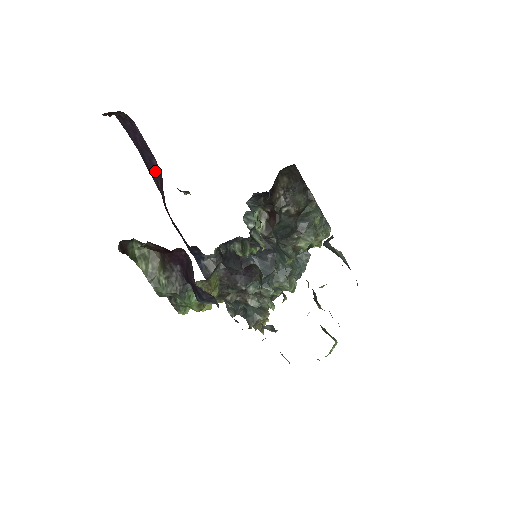
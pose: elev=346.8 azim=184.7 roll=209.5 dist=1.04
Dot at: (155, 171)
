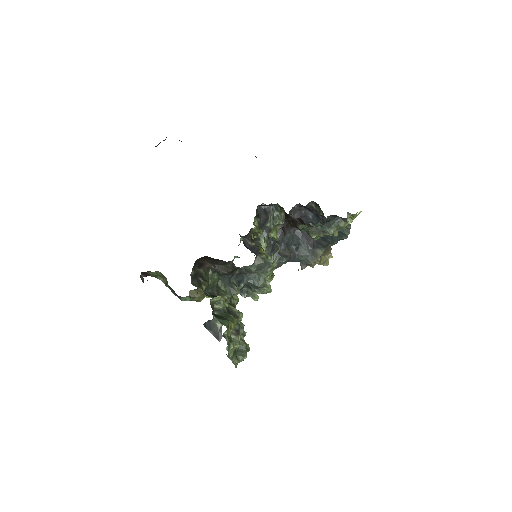
Dot at: occluded
